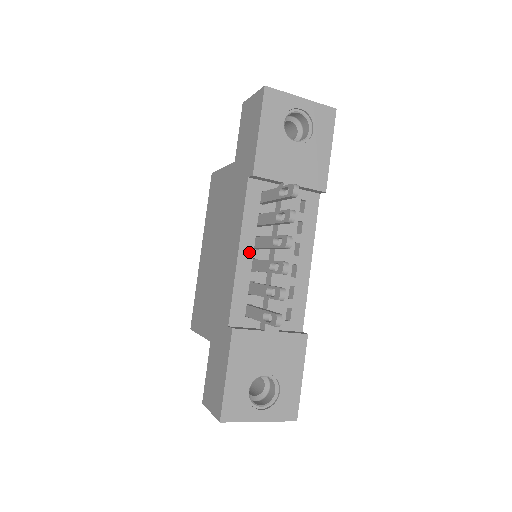
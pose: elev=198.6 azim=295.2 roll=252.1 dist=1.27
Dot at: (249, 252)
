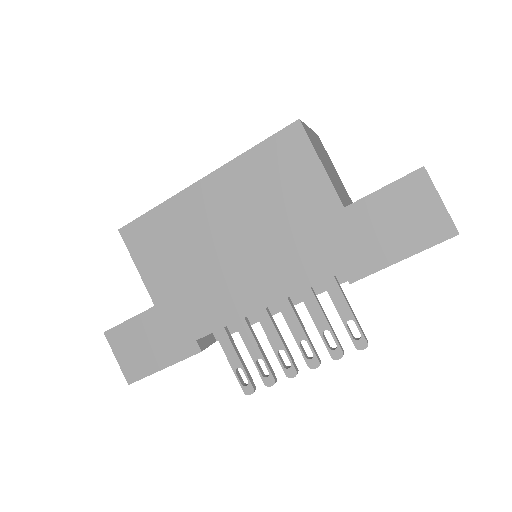
Dot at: occluded
